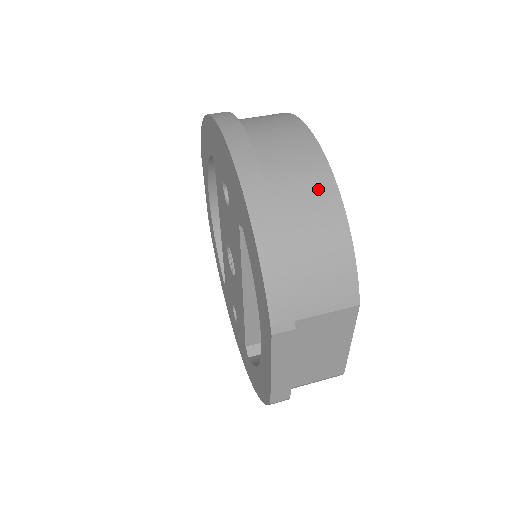
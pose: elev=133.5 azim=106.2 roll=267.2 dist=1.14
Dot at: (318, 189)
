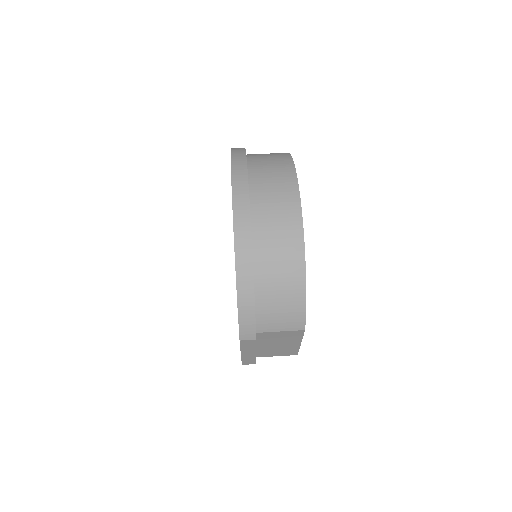
Dot at: (290, 253)
